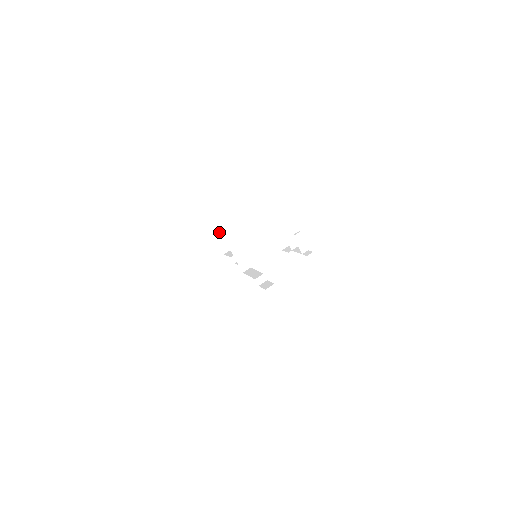
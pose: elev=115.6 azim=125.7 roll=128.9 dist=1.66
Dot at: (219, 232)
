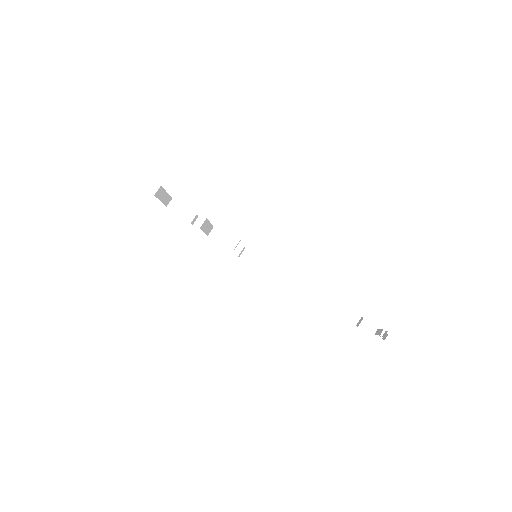
Dot at: (164, 192)
